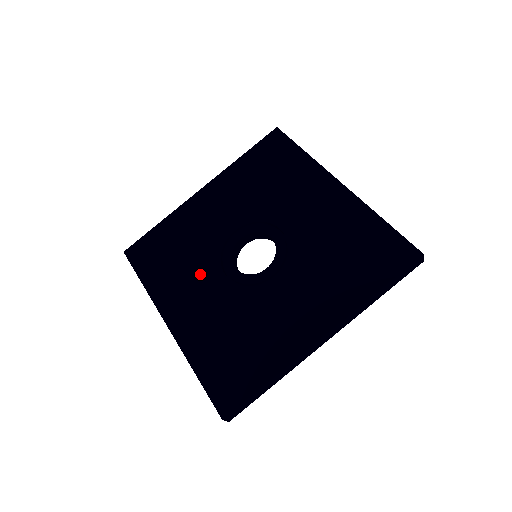
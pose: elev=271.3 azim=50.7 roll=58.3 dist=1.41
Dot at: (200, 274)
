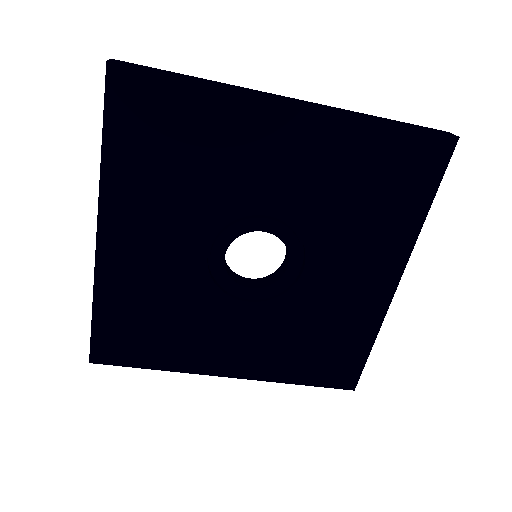
Dot at: (184, 222)
